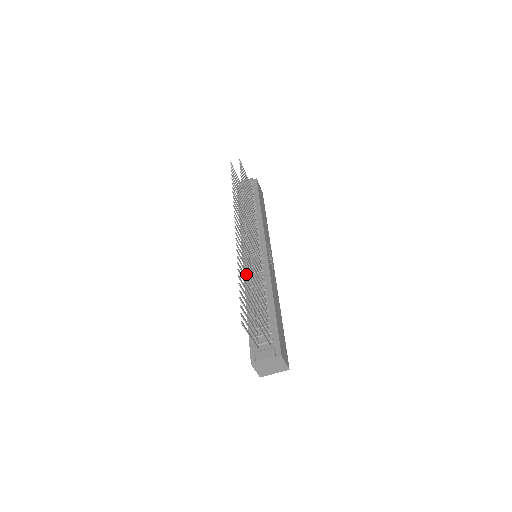
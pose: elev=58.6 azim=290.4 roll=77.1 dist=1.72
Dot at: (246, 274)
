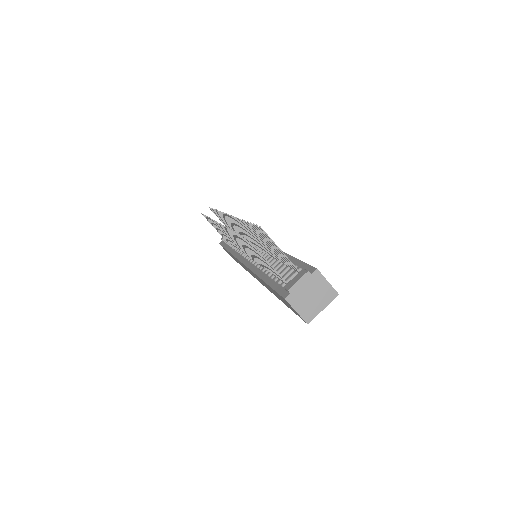
Dot at: (246, 250)
